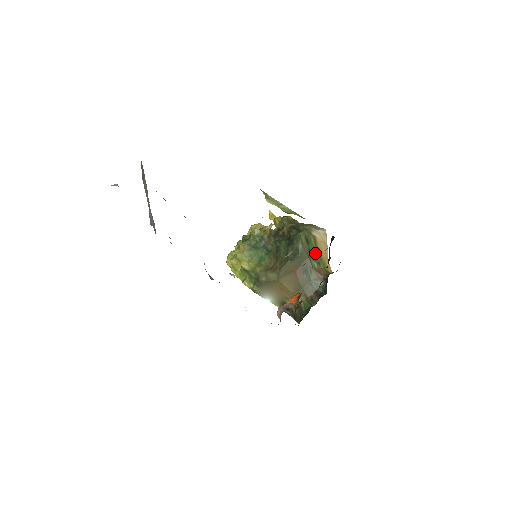
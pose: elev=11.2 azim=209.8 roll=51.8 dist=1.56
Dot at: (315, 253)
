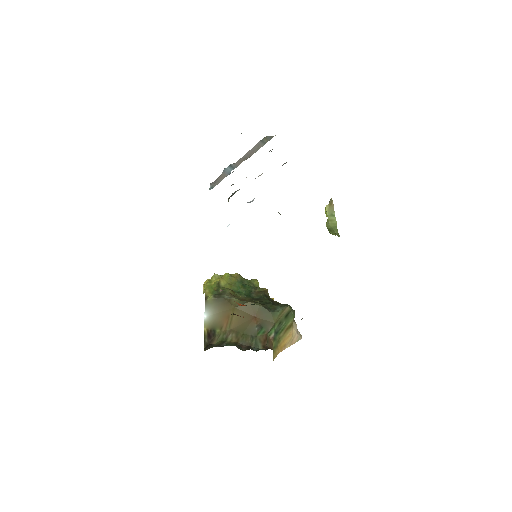
Dot at: (281, 331)
